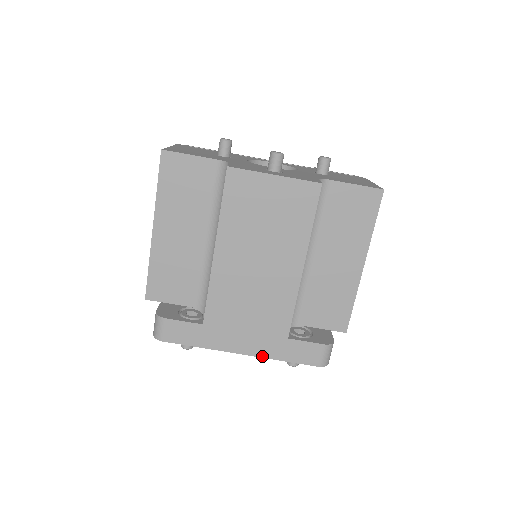
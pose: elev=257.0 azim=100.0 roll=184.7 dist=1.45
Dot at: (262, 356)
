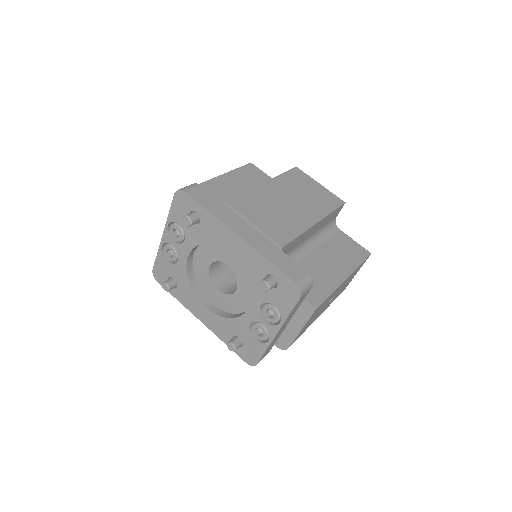
Dot at: (253, 247)
